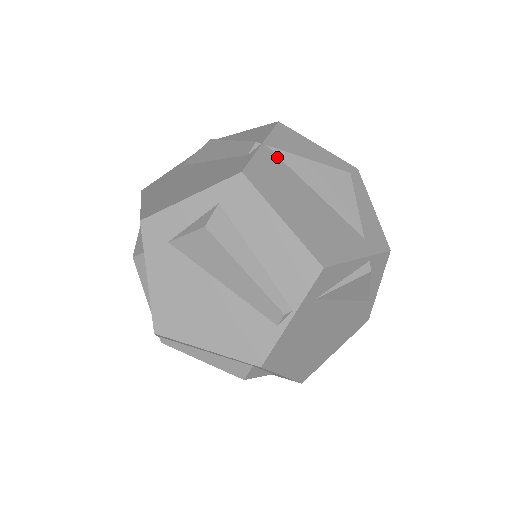
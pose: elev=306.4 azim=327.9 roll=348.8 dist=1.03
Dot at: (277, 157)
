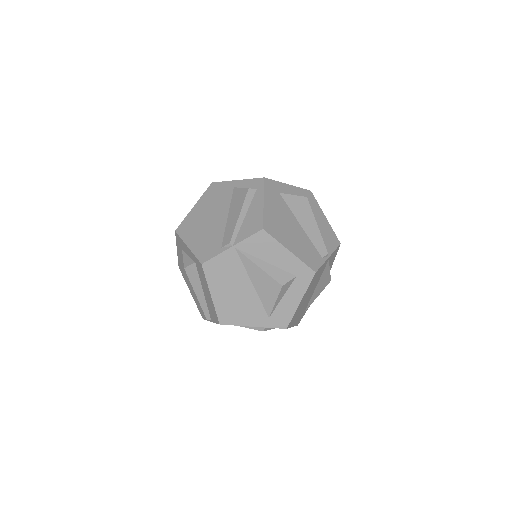
Dot at: (238, 257)
